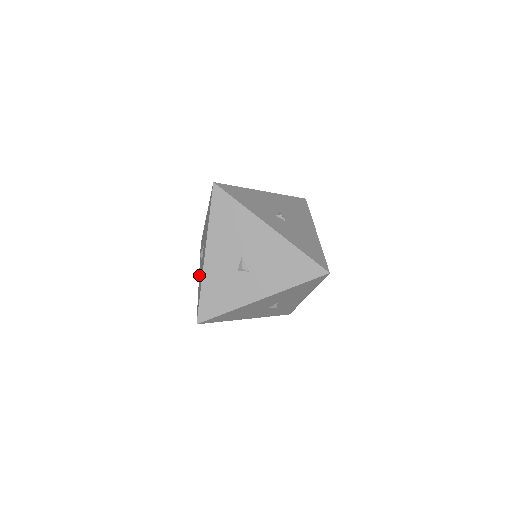
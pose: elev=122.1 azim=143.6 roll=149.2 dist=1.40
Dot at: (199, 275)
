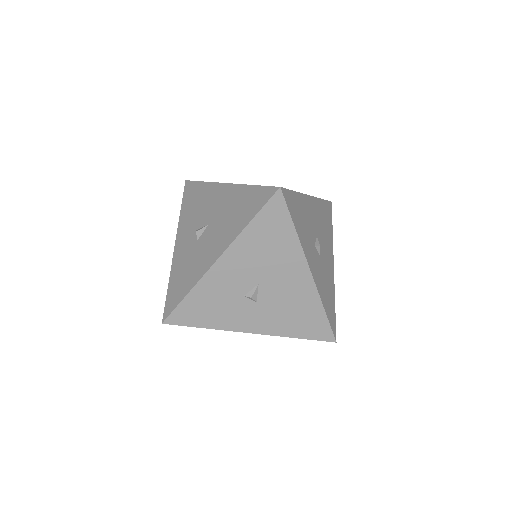
Dot at: (178, 243)
